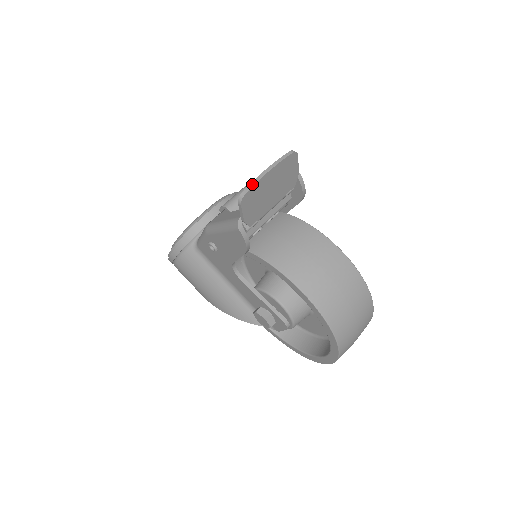
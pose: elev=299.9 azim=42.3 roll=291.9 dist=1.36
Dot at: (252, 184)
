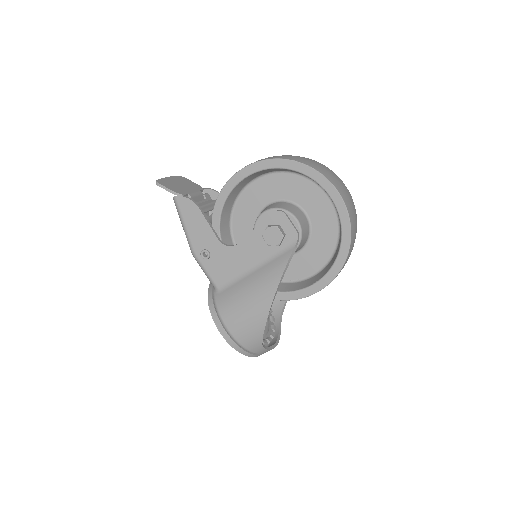
Dot at: (159, 180)
